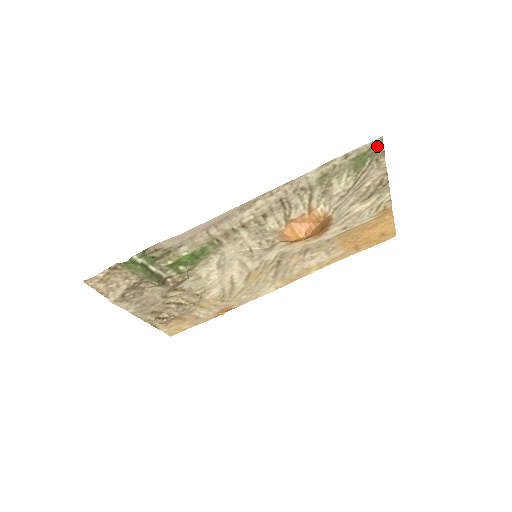
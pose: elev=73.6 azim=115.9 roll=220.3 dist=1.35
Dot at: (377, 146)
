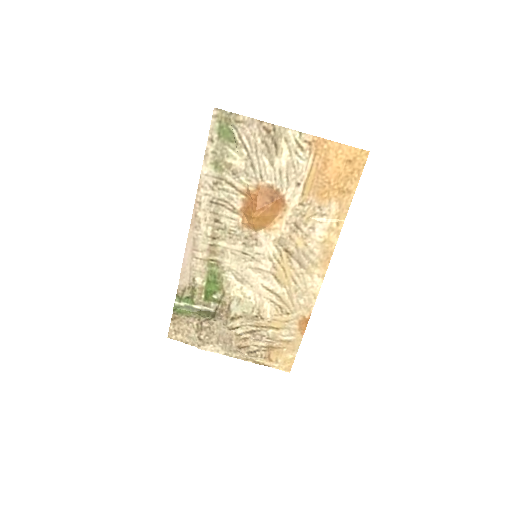
Dot at: (221, 115)
